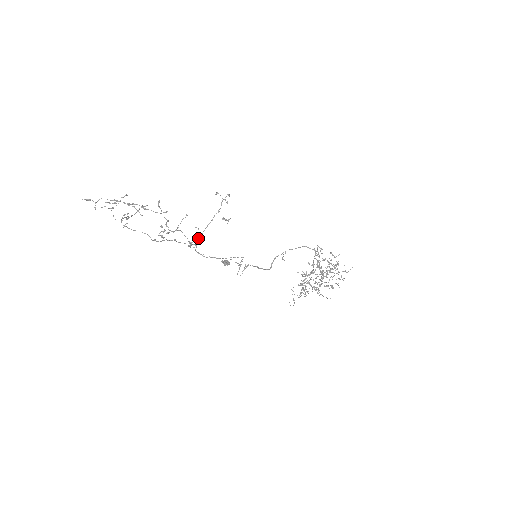
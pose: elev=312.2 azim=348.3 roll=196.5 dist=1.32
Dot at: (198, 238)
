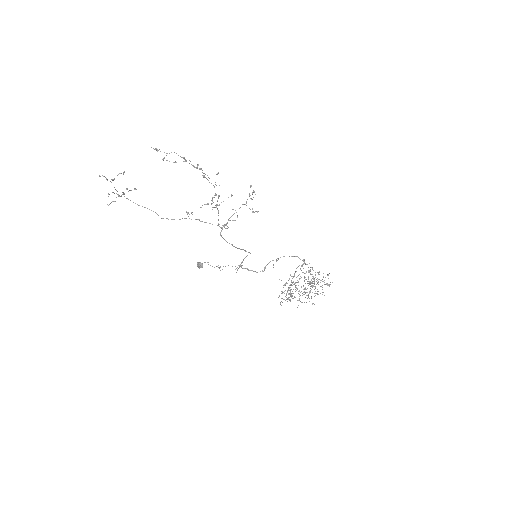
Dot at: occluded
